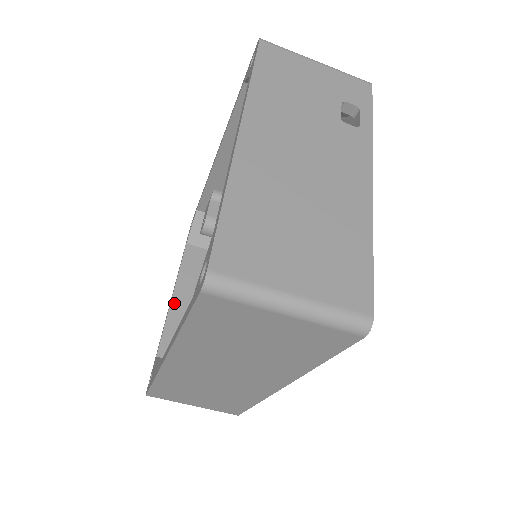
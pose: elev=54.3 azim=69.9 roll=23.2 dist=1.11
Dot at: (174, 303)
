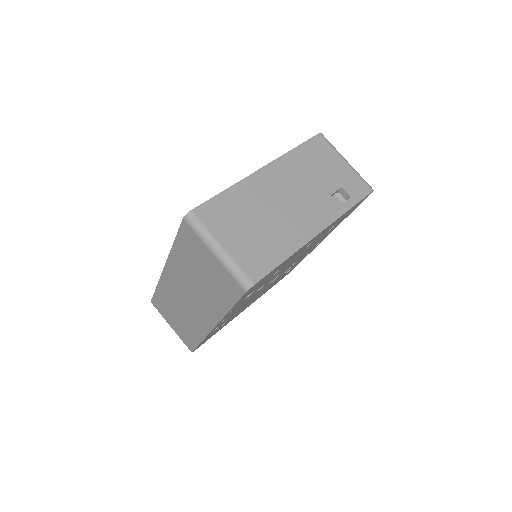
Dot at: occluded
